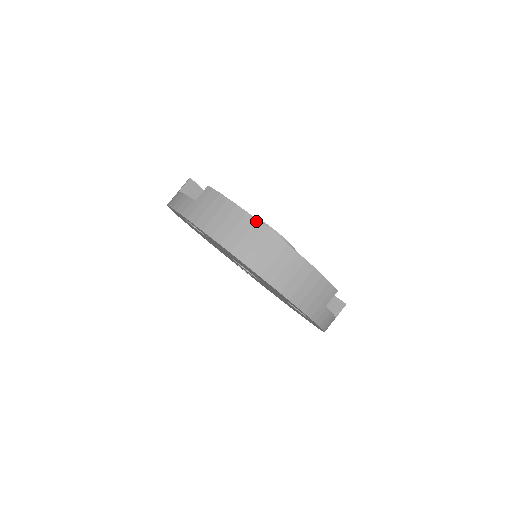
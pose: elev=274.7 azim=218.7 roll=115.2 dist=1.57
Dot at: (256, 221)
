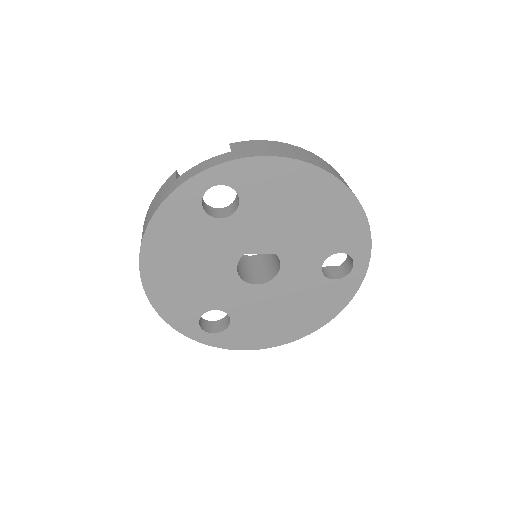
Dot at: (301, 148)
